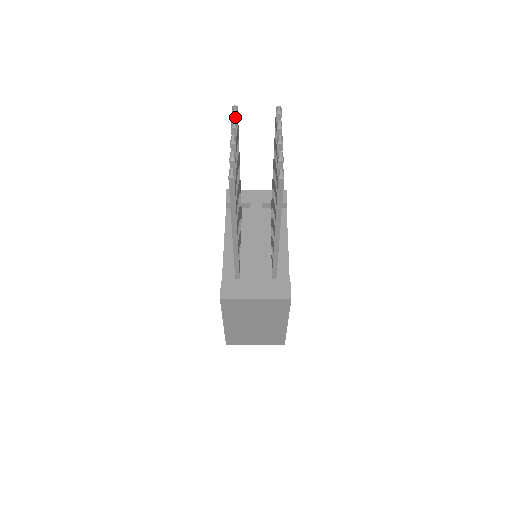
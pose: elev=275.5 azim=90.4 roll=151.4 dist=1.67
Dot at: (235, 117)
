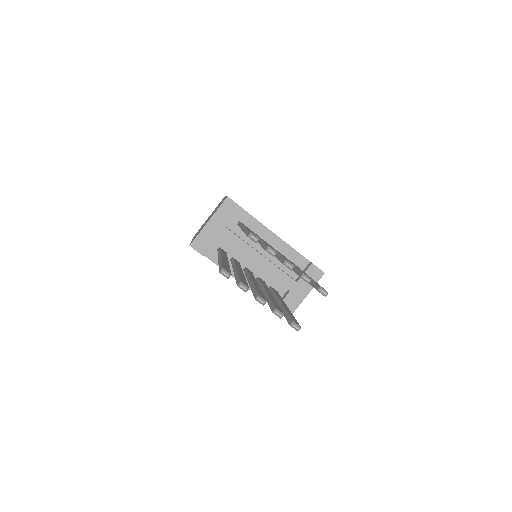
Dot at: (229, 276)
